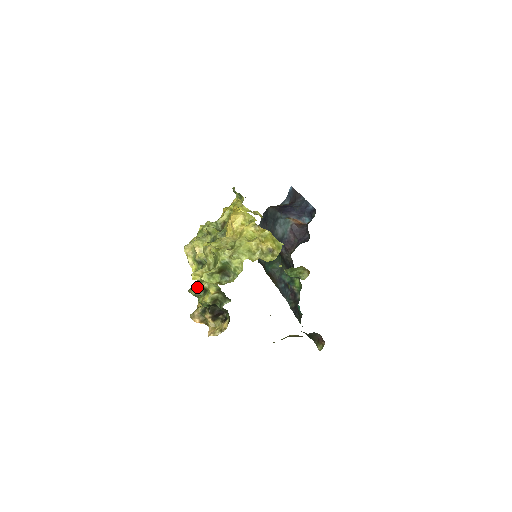
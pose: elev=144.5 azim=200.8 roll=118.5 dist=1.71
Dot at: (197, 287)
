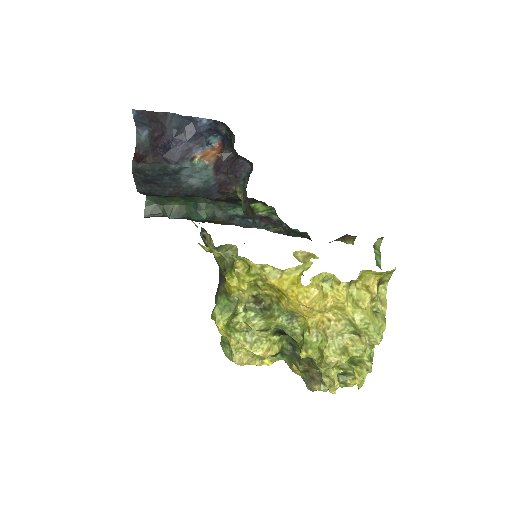
Dot at: (321, 382)
